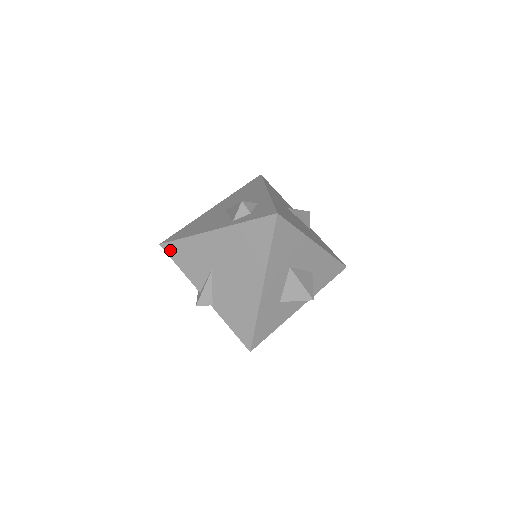
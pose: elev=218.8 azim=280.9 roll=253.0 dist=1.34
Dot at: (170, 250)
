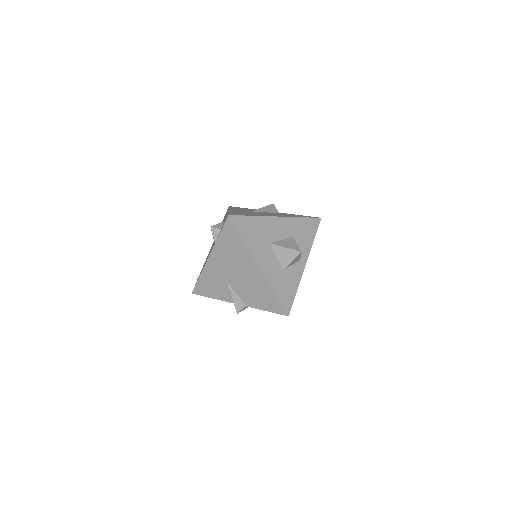
Dot at: (199, 292)
